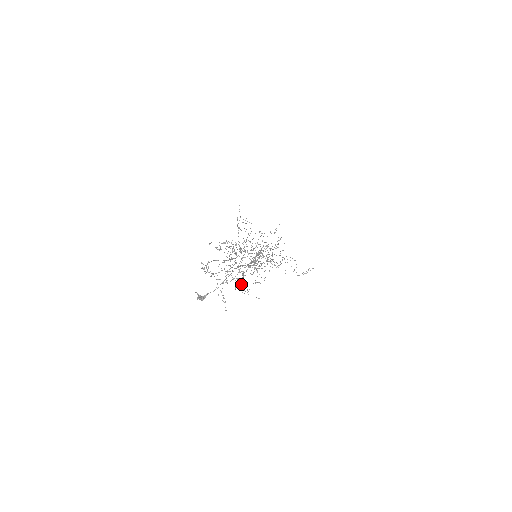
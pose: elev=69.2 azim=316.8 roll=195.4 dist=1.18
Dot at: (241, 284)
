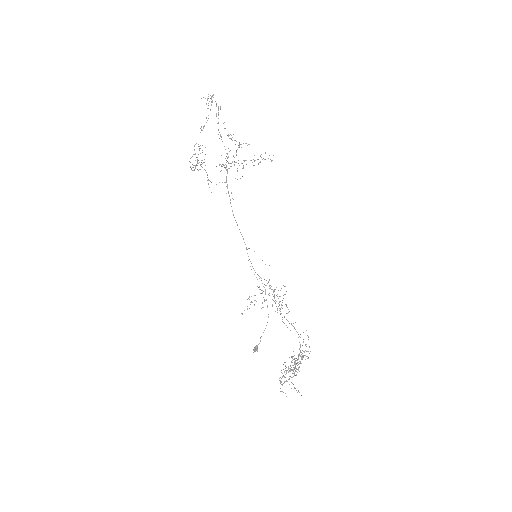
Dot at: occluded
